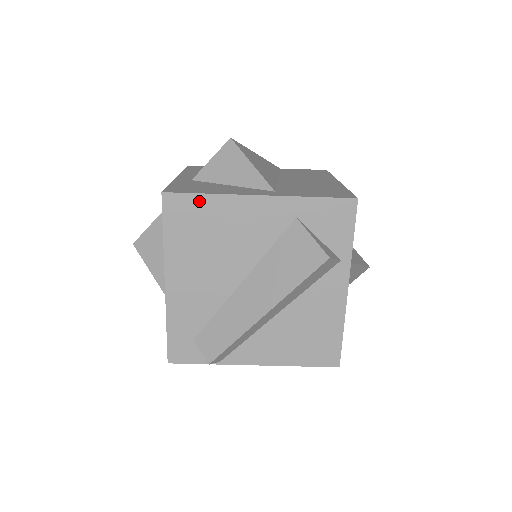
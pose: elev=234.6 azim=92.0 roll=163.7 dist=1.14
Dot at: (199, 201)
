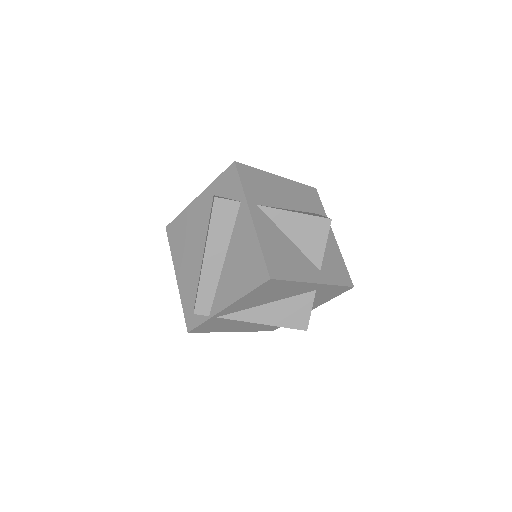
Dot at: (178, 220)
